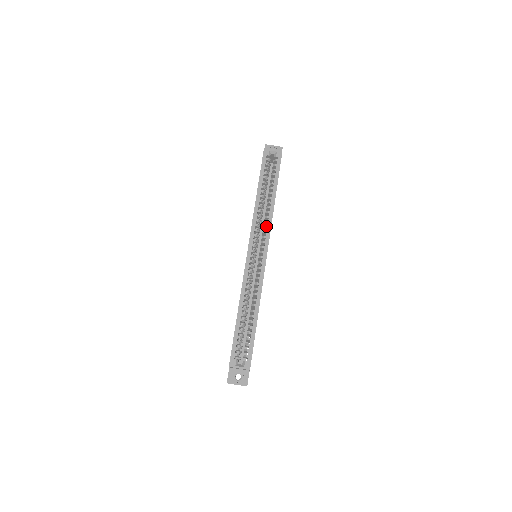
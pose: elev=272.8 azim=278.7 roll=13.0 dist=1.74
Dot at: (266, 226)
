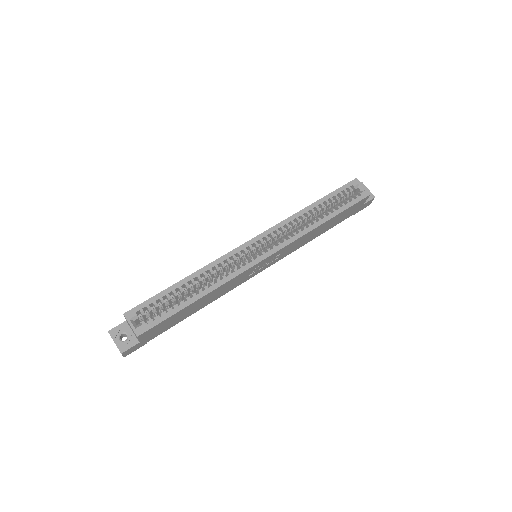
Dot at: (290, 236)
